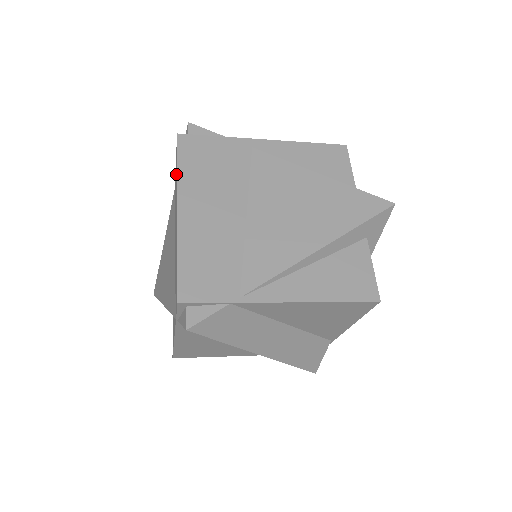
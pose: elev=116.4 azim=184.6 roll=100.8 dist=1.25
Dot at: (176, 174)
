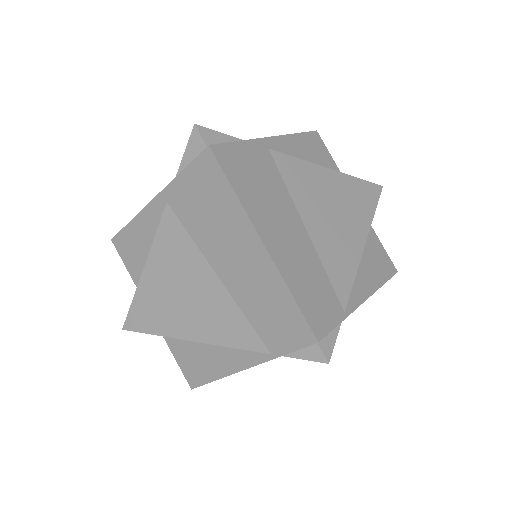
Dot at: (213, 194)
